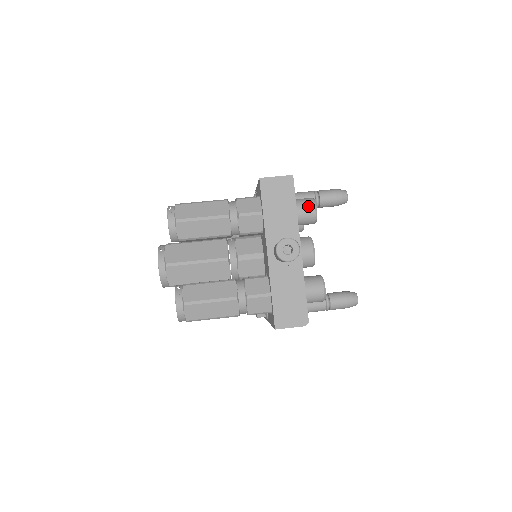
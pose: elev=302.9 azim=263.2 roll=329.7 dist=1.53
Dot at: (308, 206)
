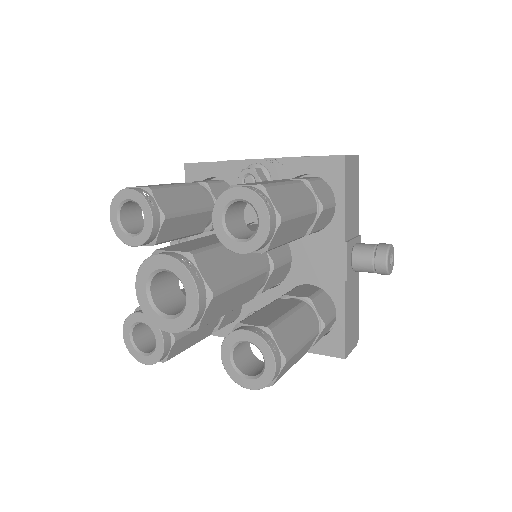
Dot at: occluded
